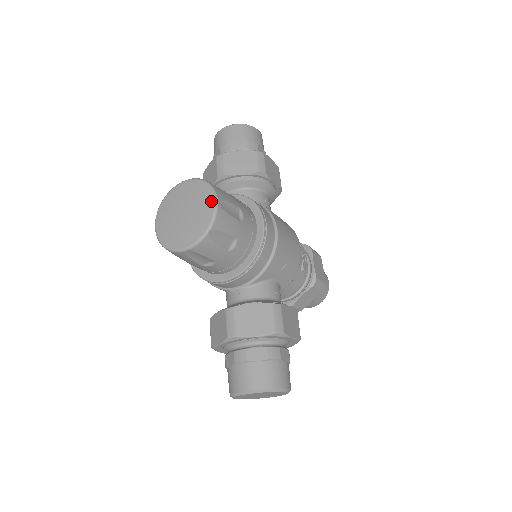
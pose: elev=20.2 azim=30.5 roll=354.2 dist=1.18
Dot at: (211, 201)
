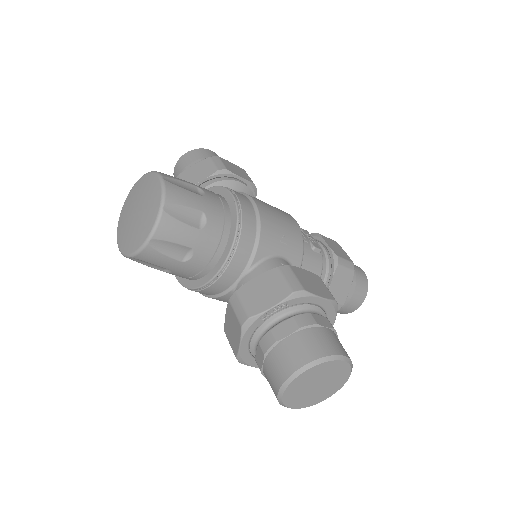
Dot at: (156, 181)
